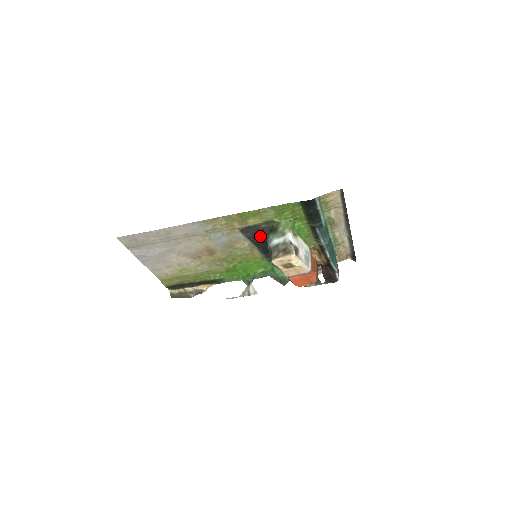
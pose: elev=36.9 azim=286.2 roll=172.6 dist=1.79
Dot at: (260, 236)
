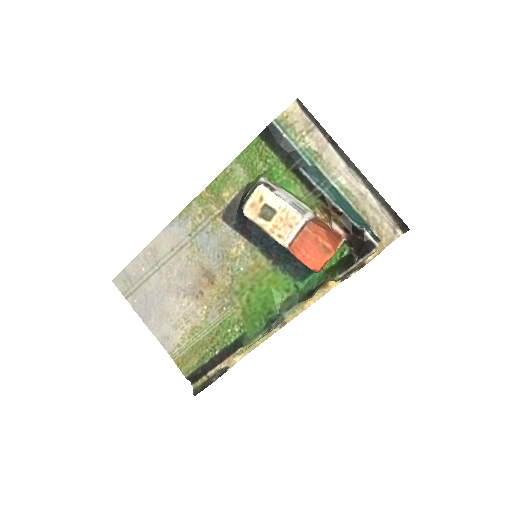
Dot at: occluded
